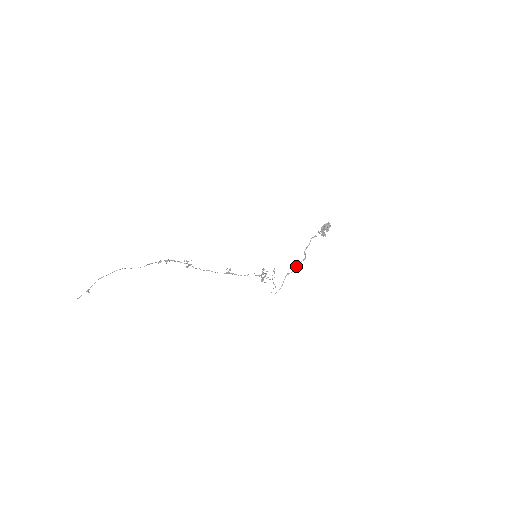
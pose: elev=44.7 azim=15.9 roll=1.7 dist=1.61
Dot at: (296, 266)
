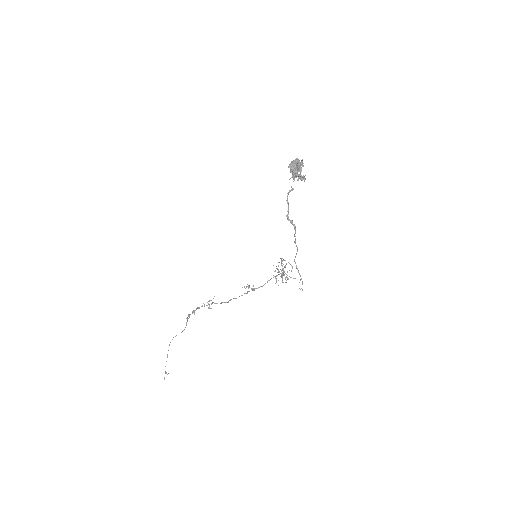
Dot at: (294, 242)
